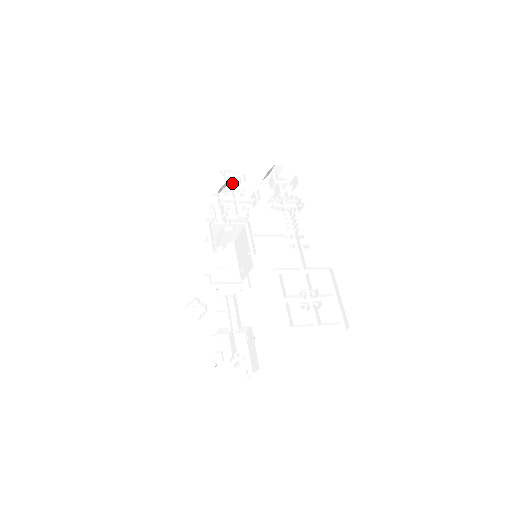
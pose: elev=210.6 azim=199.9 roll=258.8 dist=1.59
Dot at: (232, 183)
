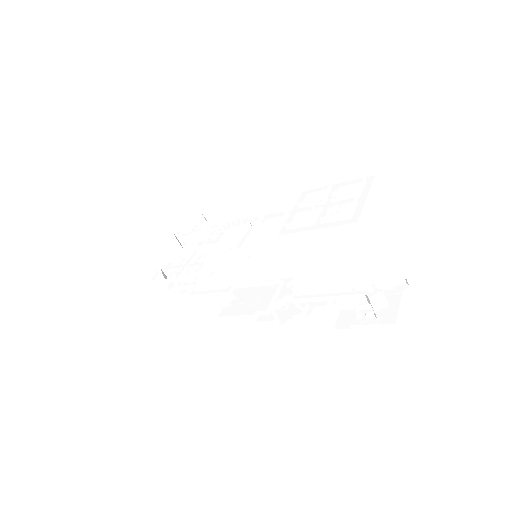
Dot at: (167, 269)
